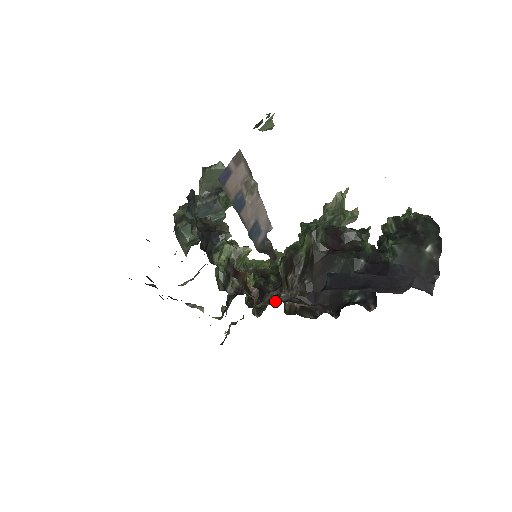
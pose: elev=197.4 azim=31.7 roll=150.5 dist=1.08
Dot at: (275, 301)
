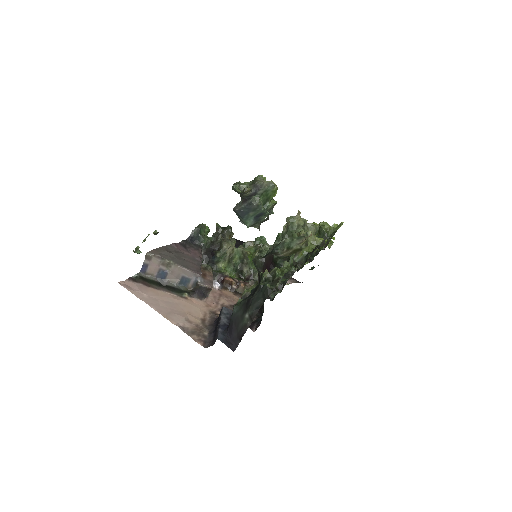
Dot at: occluded
